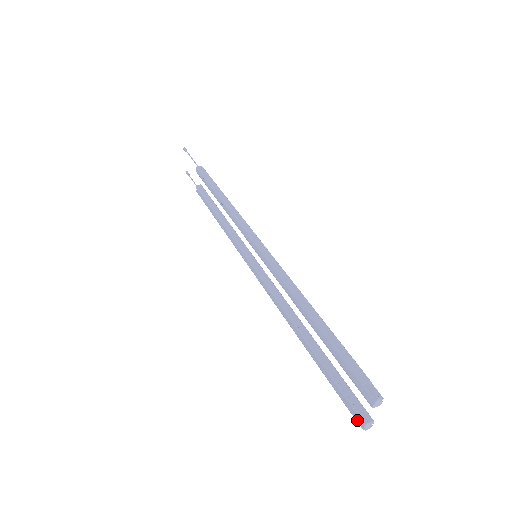
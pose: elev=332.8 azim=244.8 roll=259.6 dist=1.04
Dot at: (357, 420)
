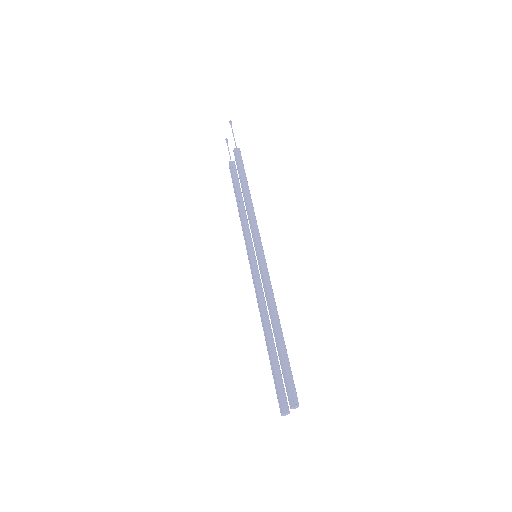
Dot at: (280, 408)
